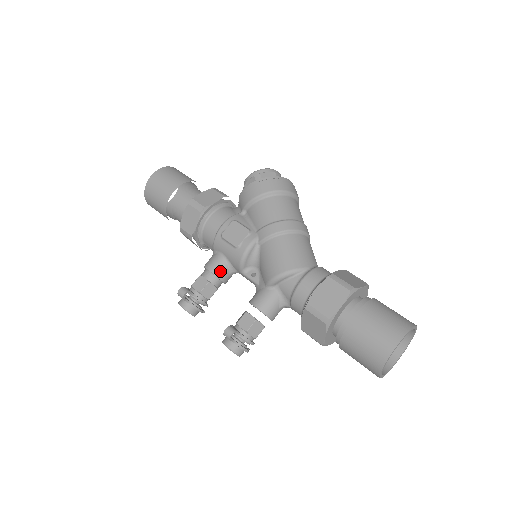
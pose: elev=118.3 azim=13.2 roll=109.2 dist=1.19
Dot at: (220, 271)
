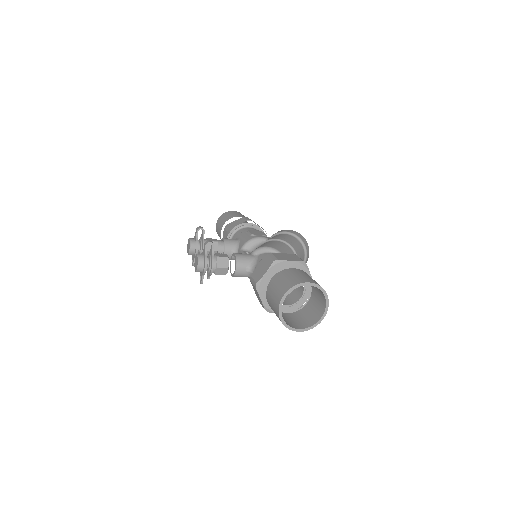
Dot at: (229, 243)
